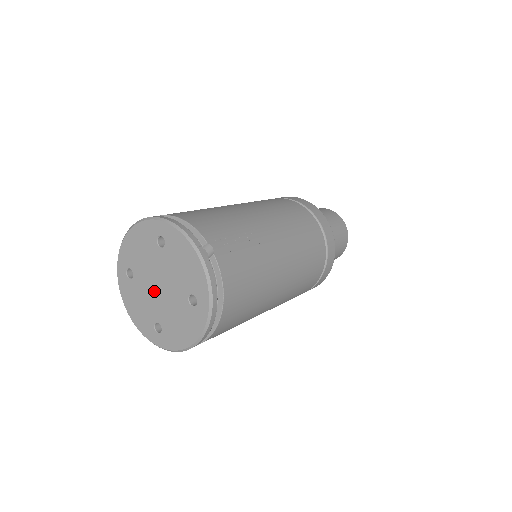
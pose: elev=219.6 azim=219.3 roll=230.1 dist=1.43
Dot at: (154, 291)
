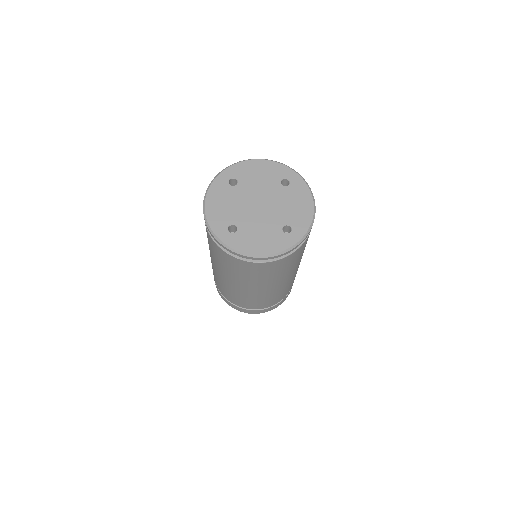
Dot at: (251, 205)
